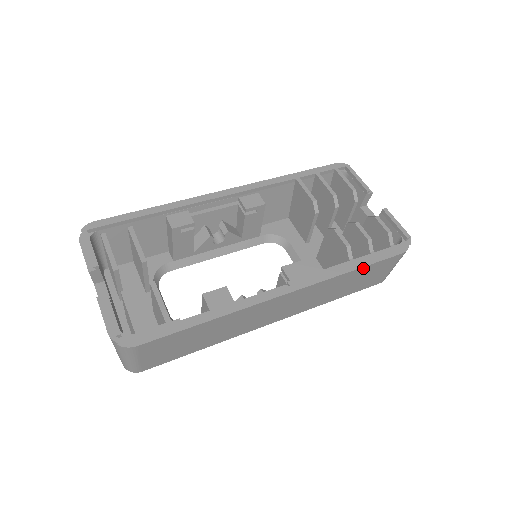
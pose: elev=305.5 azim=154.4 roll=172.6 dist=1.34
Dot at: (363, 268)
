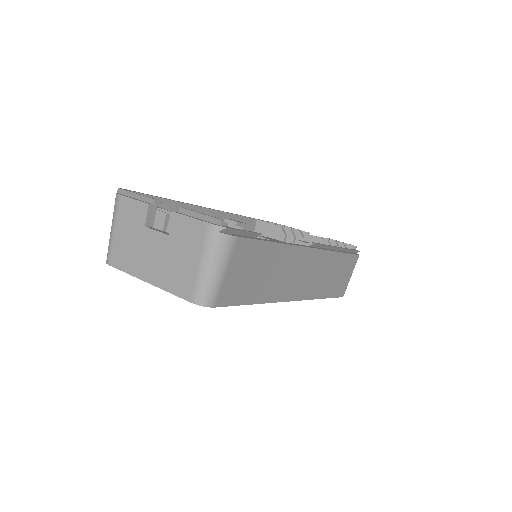
Dot at: (344, 255)
